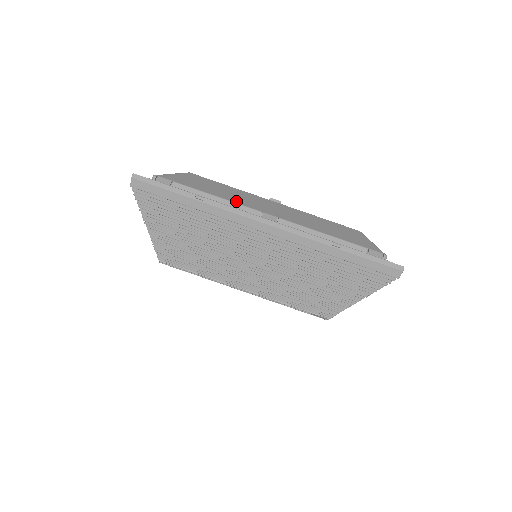
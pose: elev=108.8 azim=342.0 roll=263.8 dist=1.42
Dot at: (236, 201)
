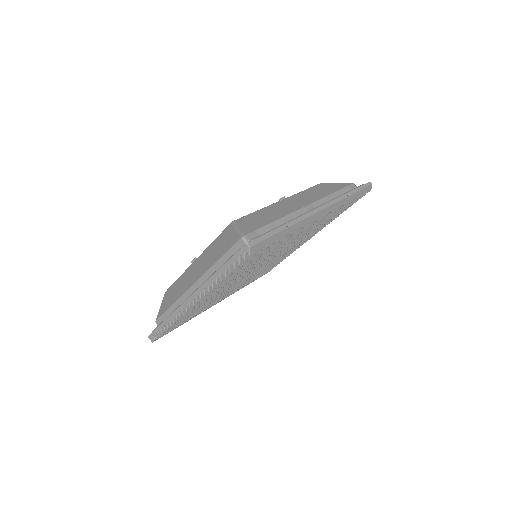
Dot at: (287, 213)
